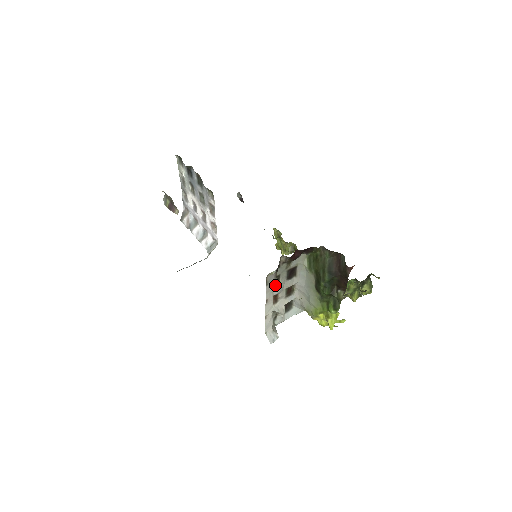
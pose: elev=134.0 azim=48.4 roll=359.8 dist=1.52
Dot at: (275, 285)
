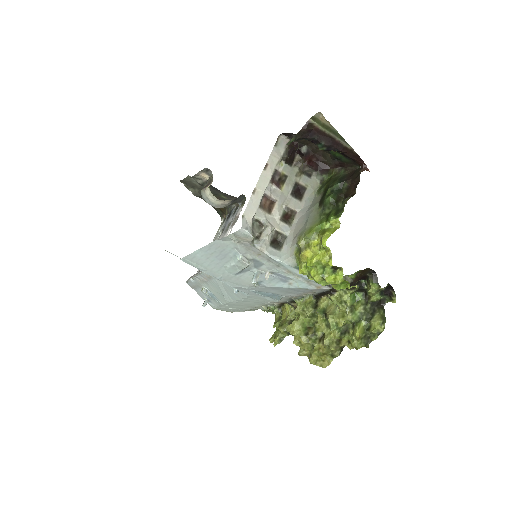
Dot at: (278, 185)
